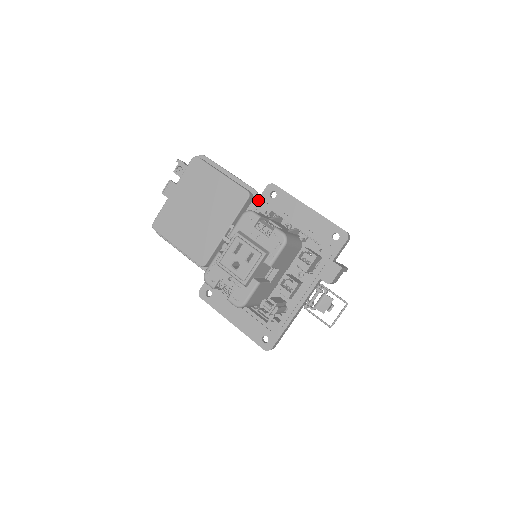
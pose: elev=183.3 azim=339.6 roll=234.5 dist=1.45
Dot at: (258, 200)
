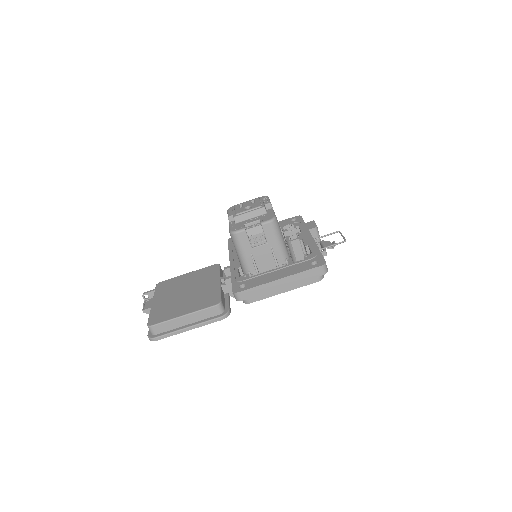
Dot at: (228, 245)
